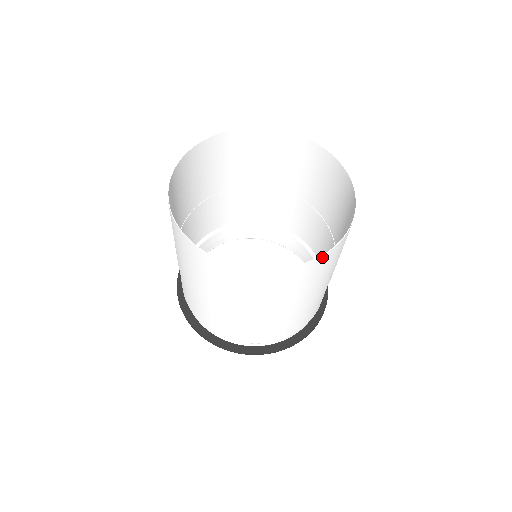
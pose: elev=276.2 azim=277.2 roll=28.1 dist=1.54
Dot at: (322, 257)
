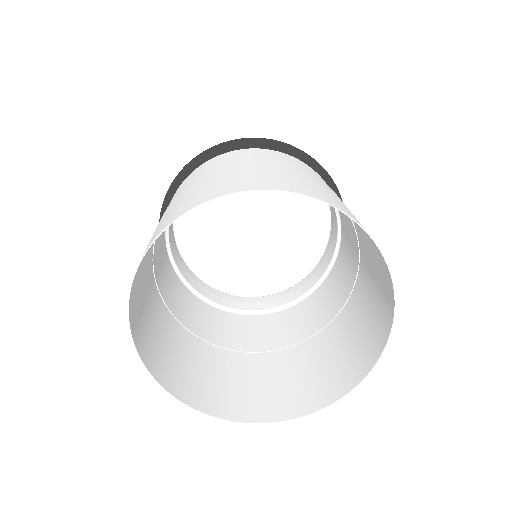
Dot at: (309, 411)
